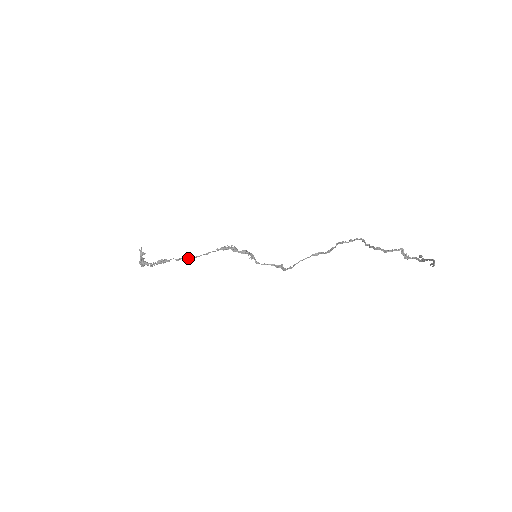
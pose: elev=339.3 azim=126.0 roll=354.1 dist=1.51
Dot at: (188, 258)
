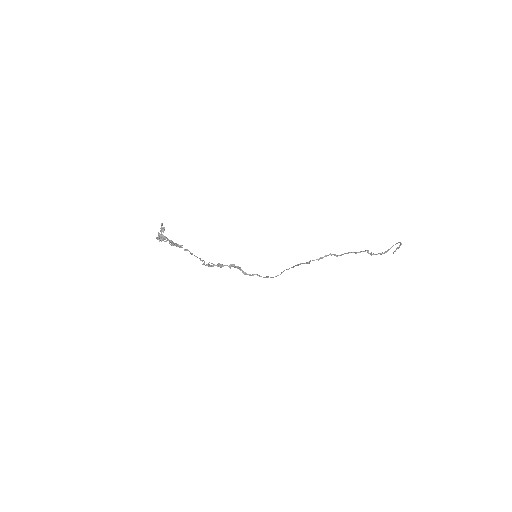
Dot at: (191, 254)
